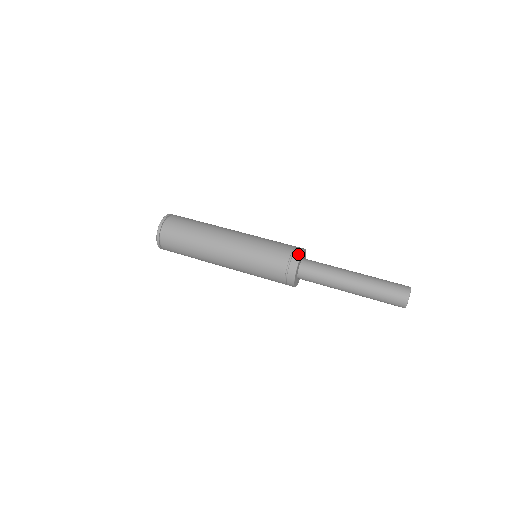
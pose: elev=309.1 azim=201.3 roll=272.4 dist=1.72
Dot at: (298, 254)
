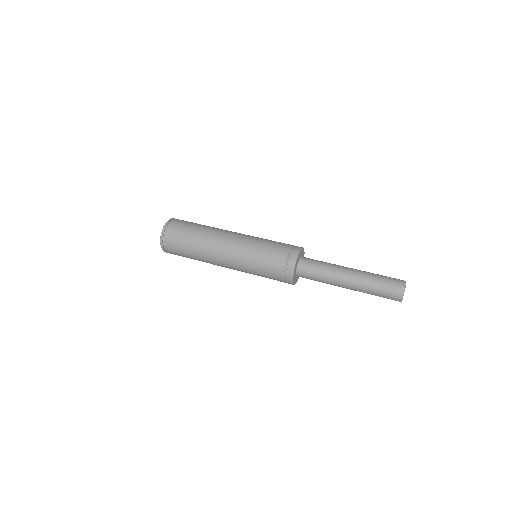
Dot at: (297, 251)
